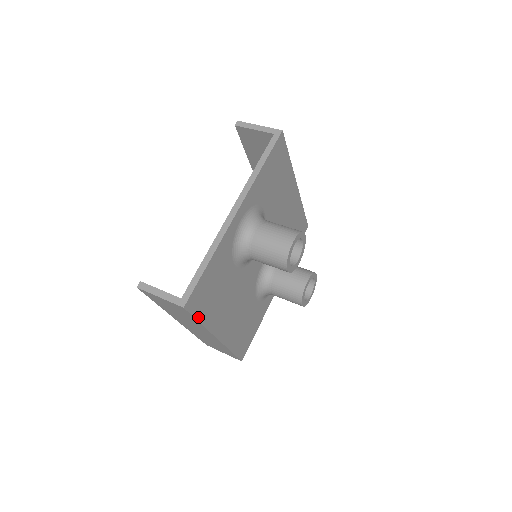
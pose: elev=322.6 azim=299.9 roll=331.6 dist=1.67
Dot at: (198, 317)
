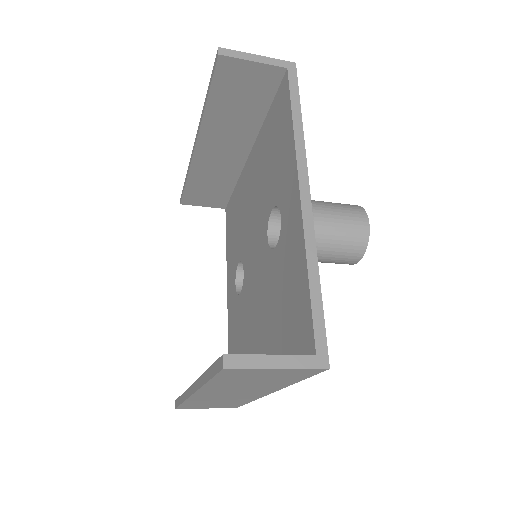
Dot at: occluded
